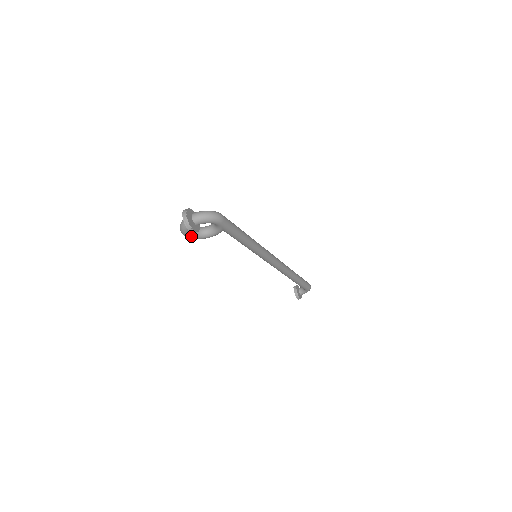
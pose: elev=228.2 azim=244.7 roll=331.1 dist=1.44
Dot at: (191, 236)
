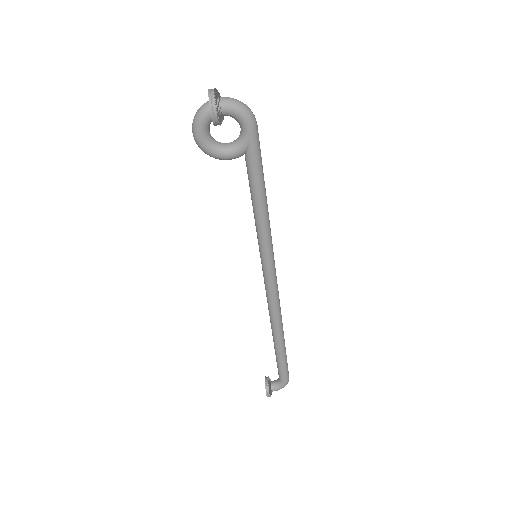
Dot at: (203, 138)
